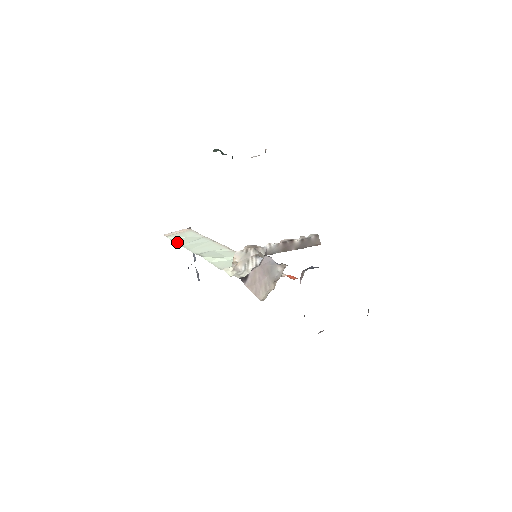
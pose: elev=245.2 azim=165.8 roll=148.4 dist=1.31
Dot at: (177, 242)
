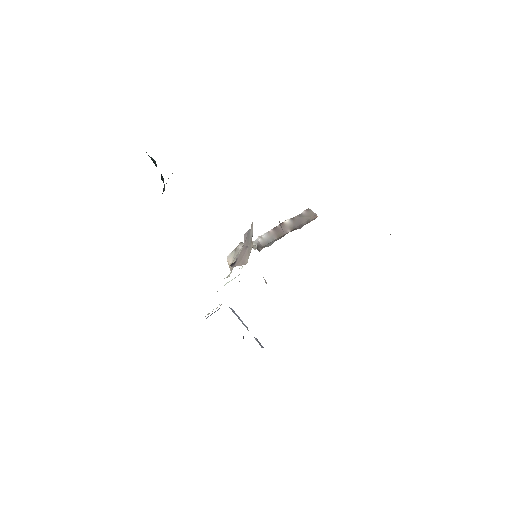
Dot at: occluded
